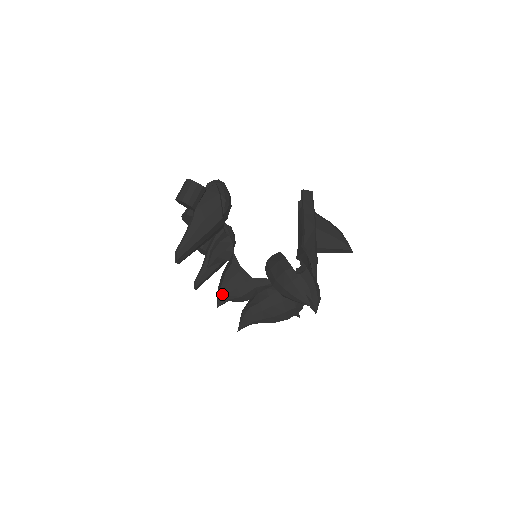
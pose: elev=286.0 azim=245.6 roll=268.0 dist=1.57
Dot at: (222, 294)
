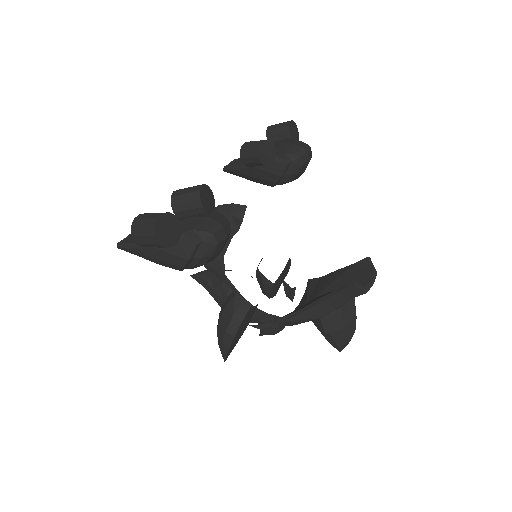
Dot at: occluded
